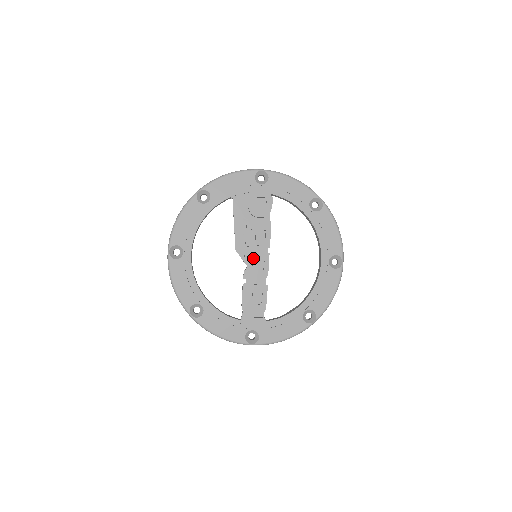
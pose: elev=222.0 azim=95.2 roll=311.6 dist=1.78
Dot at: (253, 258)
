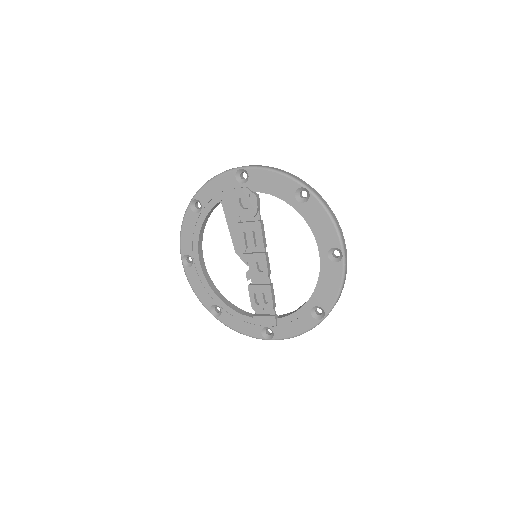
Dot at: (251, 260)
